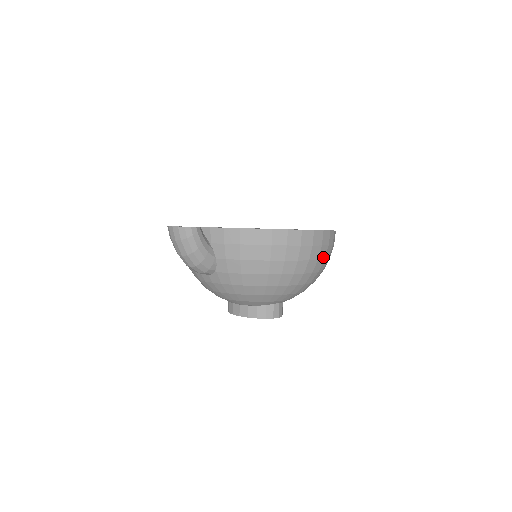
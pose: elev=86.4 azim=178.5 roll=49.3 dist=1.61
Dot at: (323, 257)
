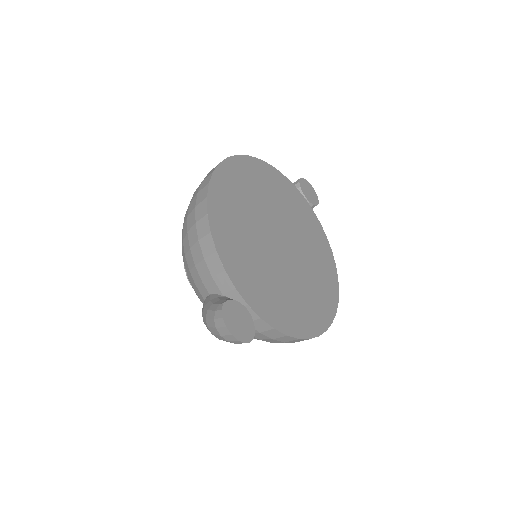
Dot at: occluded
